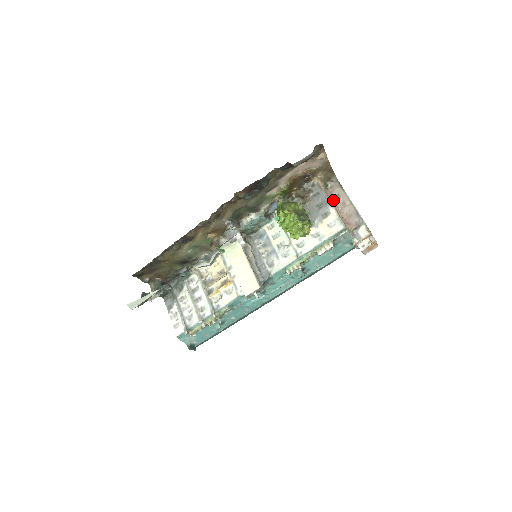
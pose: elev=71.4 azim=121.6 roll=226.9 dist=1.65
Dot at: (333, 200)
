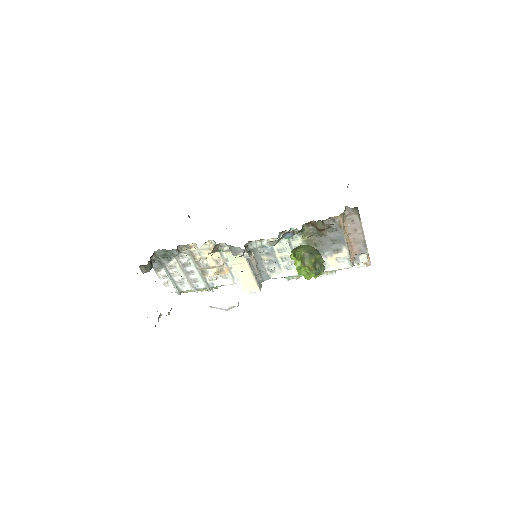
Dot at: (346, 226)
